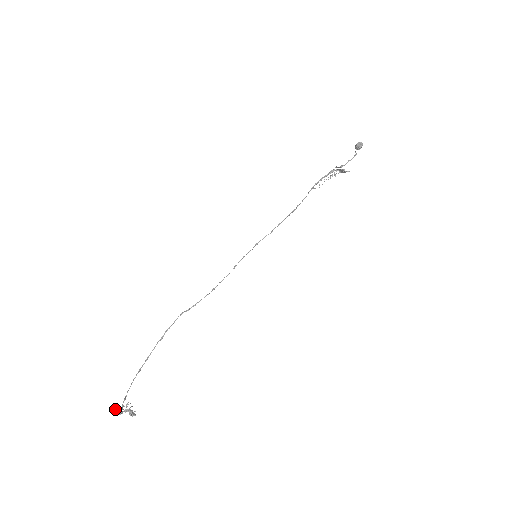
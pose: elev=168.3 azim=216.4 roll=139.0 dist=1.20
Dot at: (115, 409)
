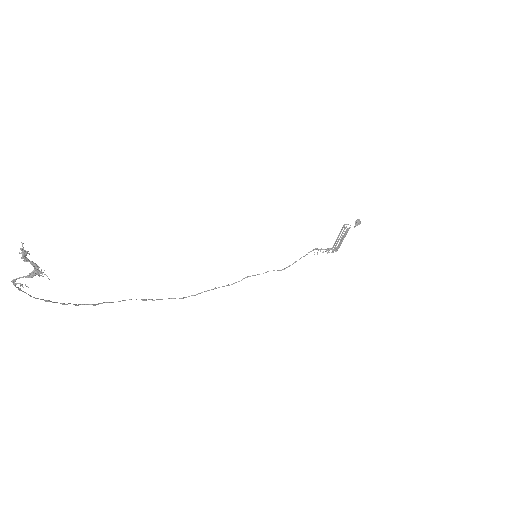
Dot at: (24, 250)
